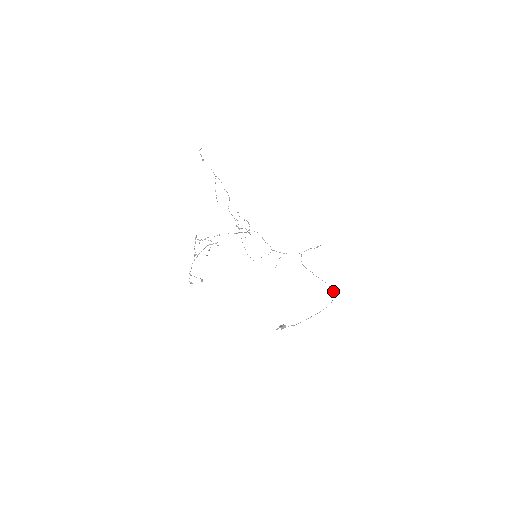
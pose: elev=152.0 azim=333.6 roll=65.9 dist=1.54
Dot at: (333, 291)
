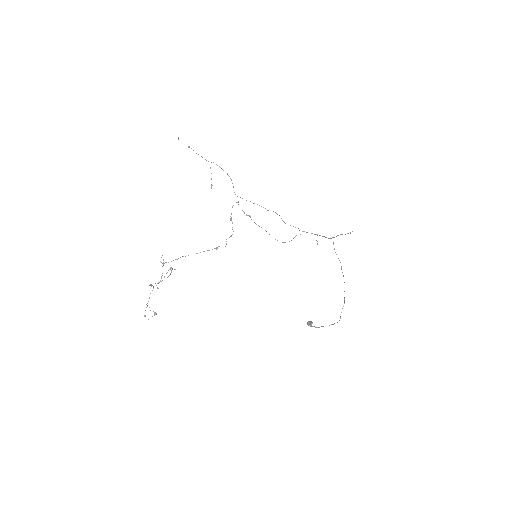
Dot at: occluded
